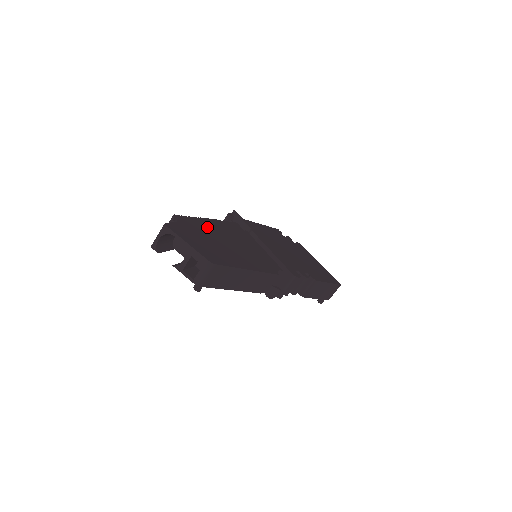
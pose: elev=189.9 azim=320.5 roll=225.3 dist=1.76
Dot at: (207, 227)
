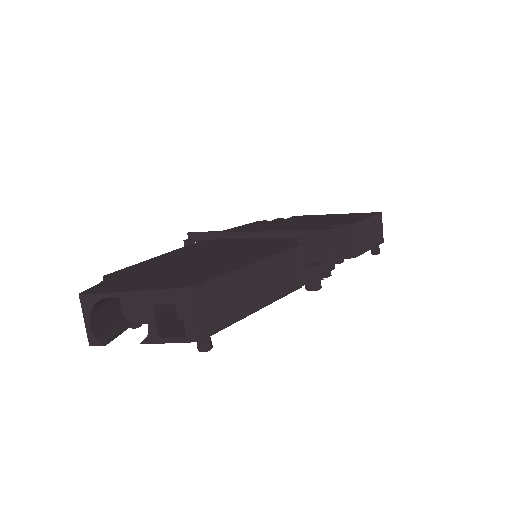
Dot at: (158, 263)
